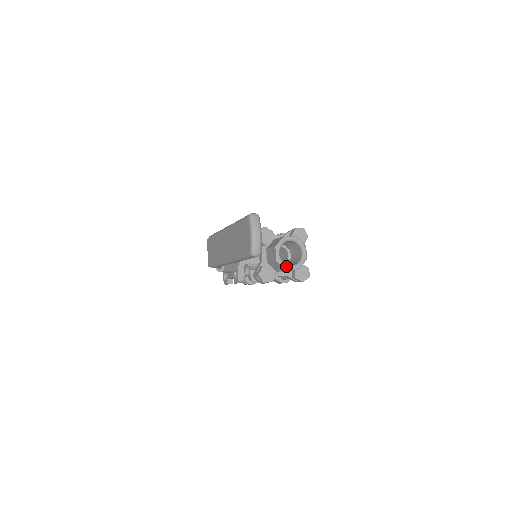
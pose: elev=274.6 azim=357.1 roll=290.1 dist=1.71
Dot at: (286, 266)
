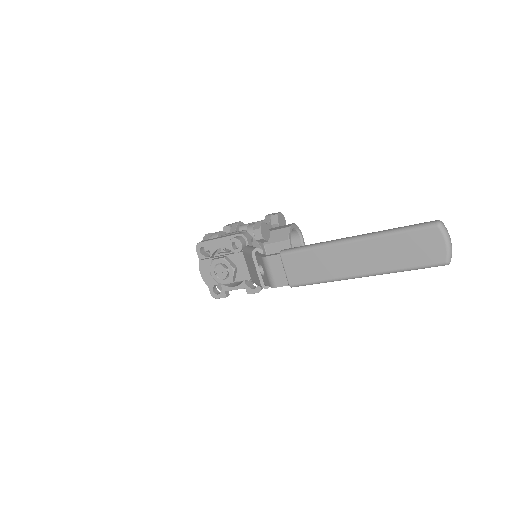
Dot at: occluded
